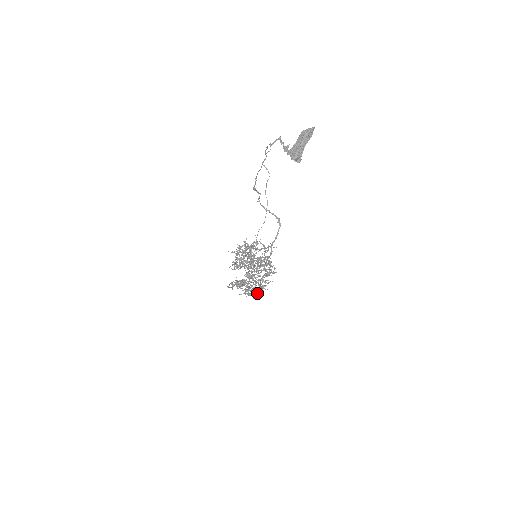
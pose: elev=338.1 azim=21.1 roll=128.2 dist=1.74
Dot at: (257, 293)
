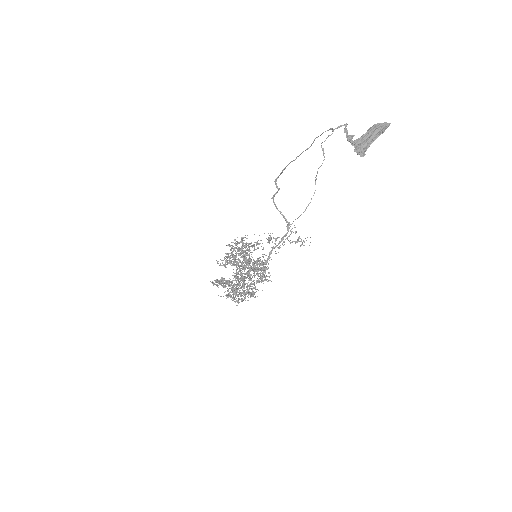
Dot at: occluded
